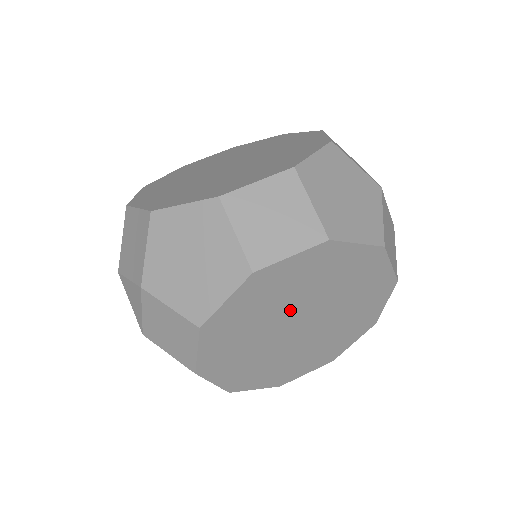
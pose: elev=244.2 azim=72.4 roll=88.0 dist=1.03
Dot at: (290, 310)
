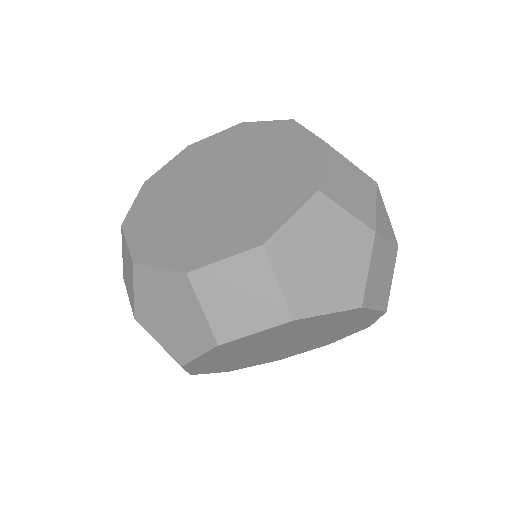
Dot at: (269, 344)
